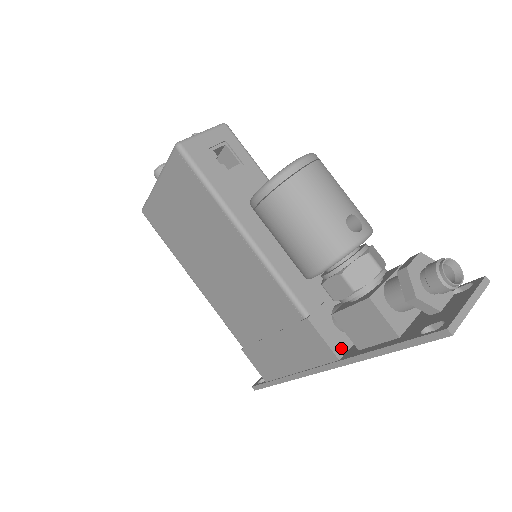
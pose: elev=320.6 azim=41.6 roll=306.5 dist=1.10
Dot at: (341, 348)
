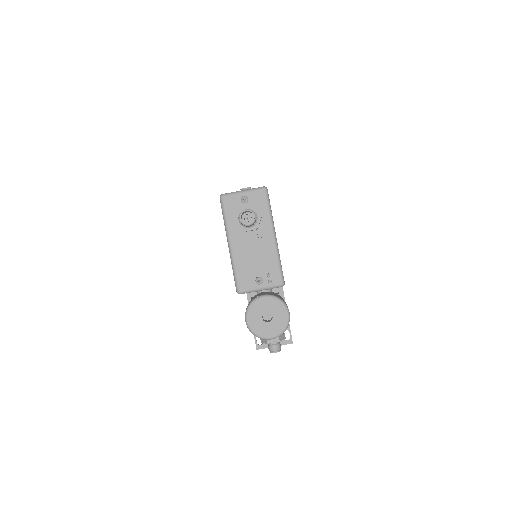
Dot at: occluded
